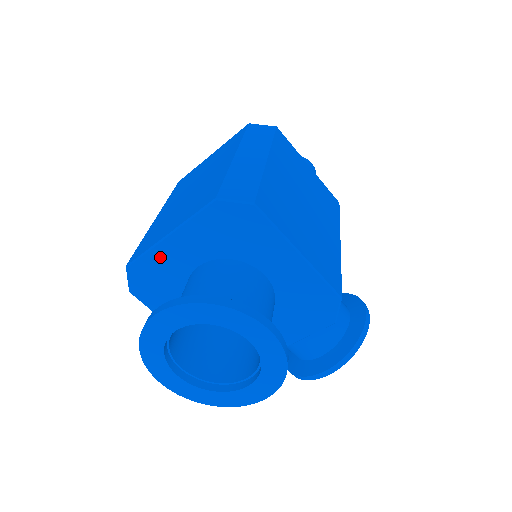
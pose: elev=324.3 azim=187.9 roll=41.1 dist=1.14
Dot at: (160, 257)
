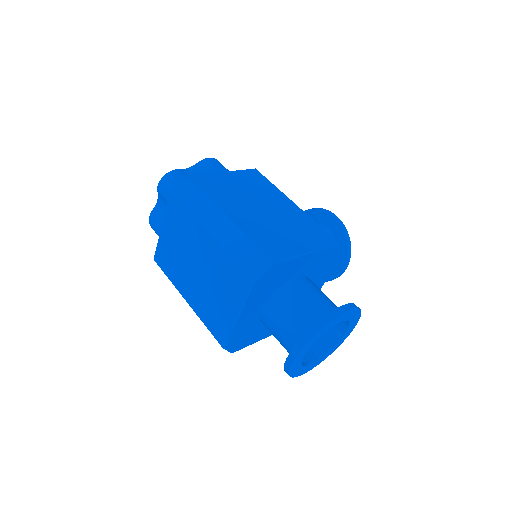
Dot at: (239, 328)
